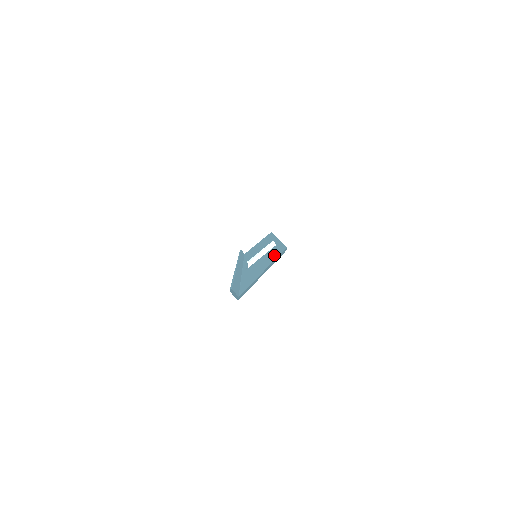
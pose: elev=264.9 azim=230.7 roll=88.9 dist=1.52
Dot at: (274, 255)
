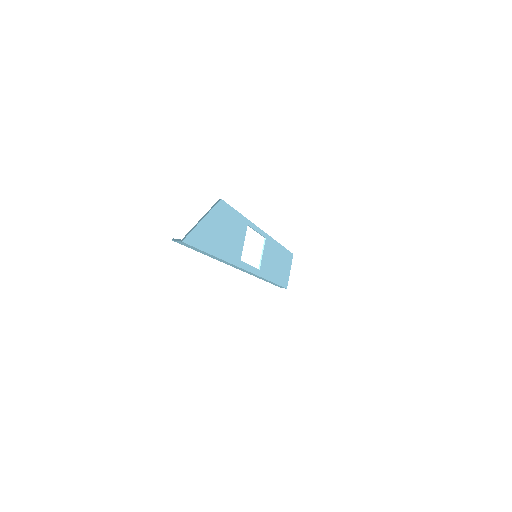
Dot at: (222, 215)
